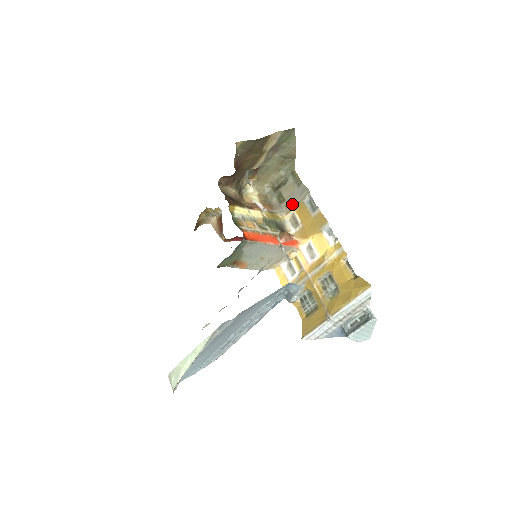
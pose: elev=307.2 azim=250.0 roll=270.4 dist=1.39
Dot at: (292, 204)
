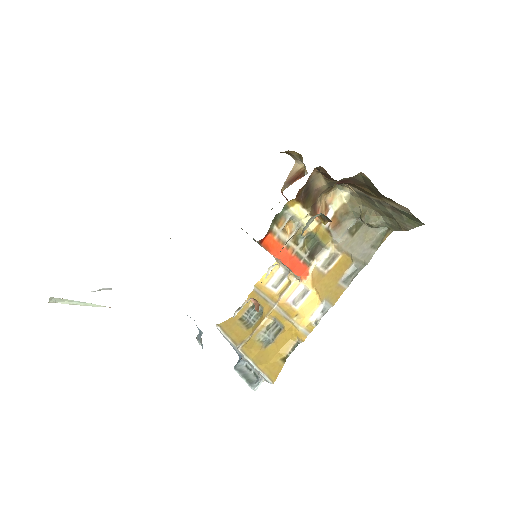
Dot at: (348, 249)
